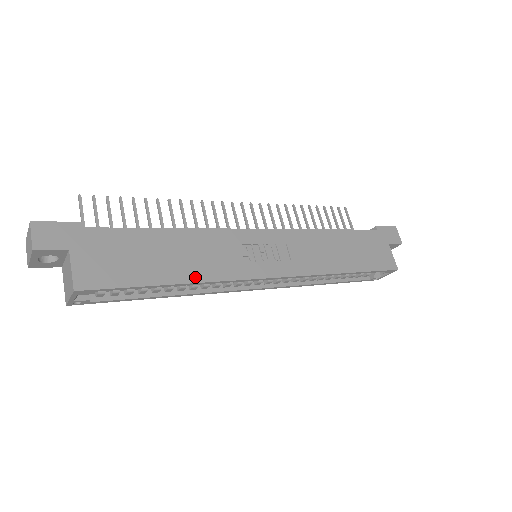
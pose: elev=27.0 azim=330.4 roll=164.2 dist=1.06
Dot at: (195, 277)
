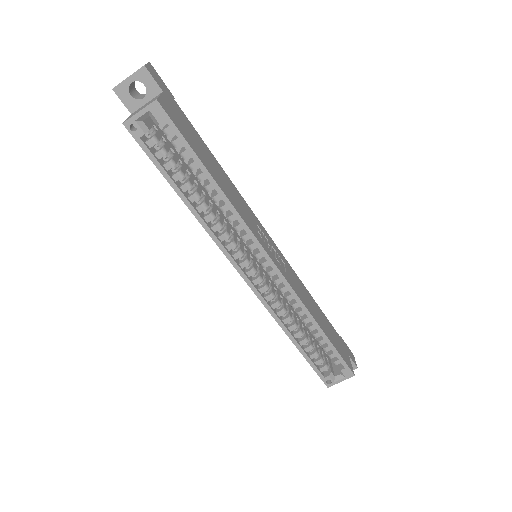
Dot at: (227, 194)
